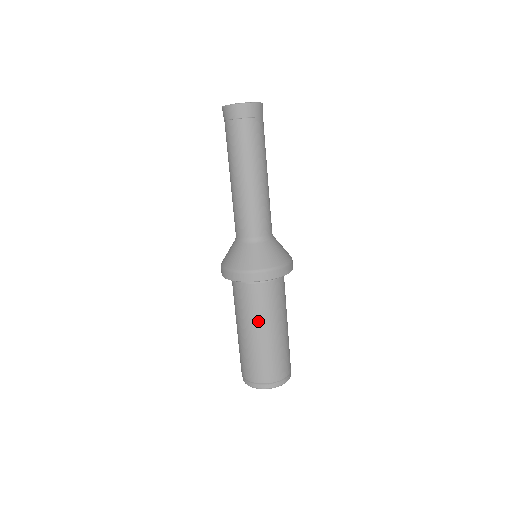
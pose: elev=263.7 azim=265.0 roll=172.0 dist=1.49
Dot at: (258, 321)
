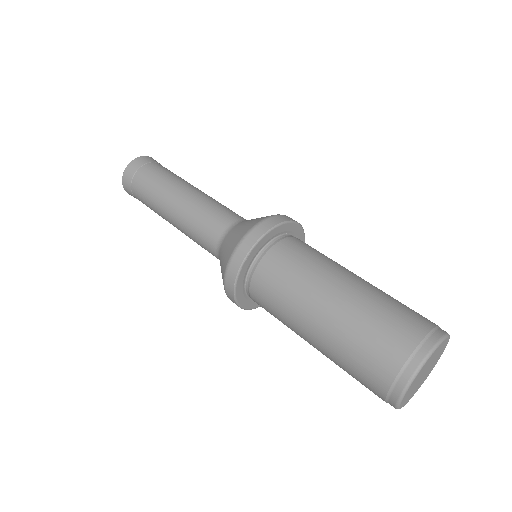
Dot at: (305, 294)
